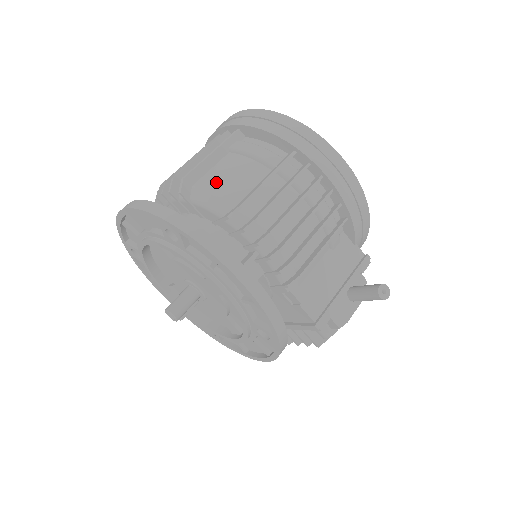
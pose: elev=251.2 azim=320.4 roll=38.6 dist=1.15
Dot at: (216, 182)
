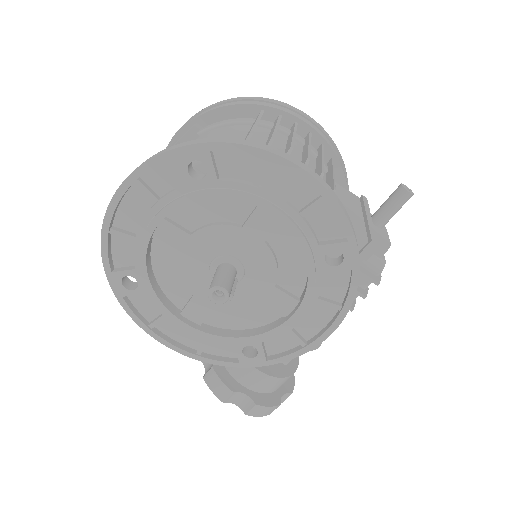
Dot at: occluded
